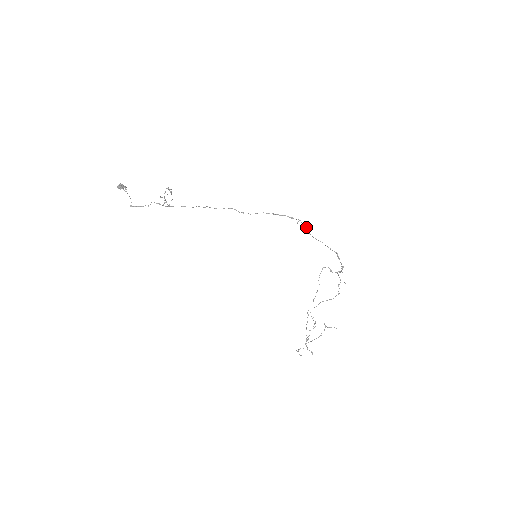
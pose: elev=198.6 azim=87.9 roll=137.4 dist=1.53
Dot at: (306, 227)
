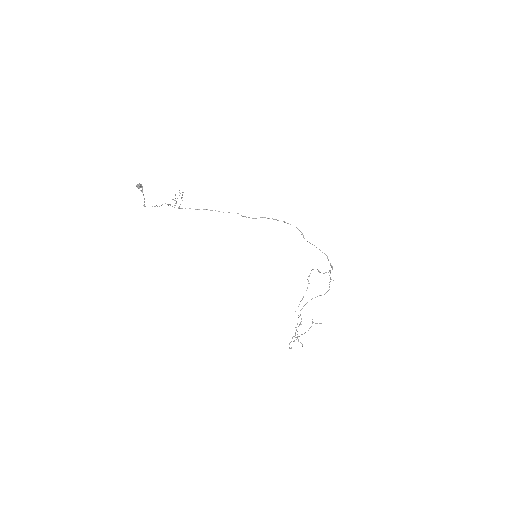
Dot at: (301, 232)
